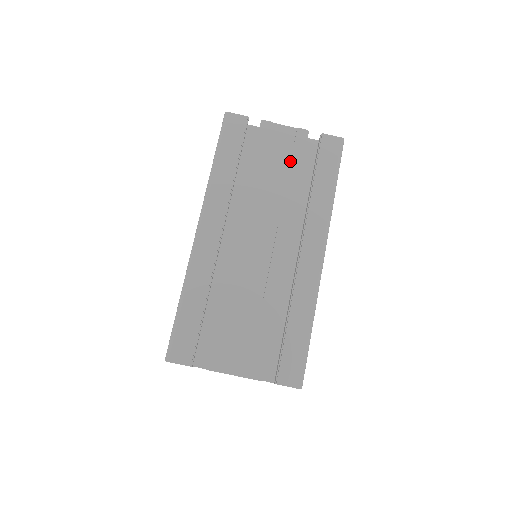
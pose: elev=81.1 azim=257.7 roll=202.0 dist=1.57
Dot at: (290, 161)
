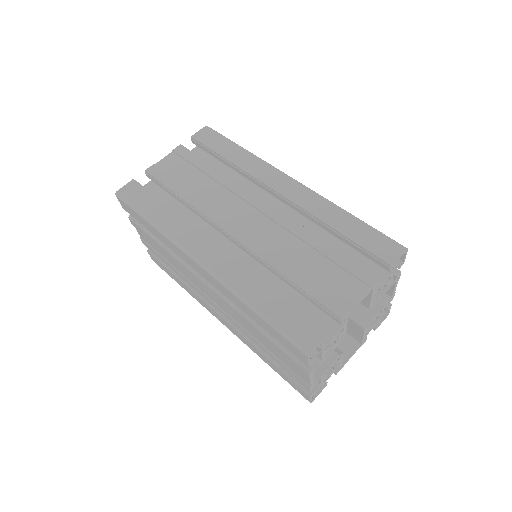
Dot at: (195, 167)
